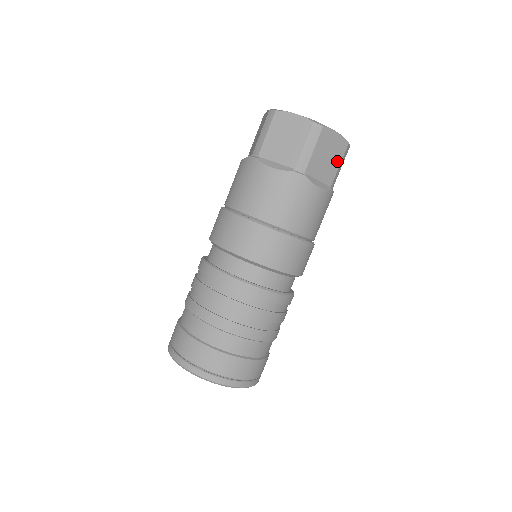
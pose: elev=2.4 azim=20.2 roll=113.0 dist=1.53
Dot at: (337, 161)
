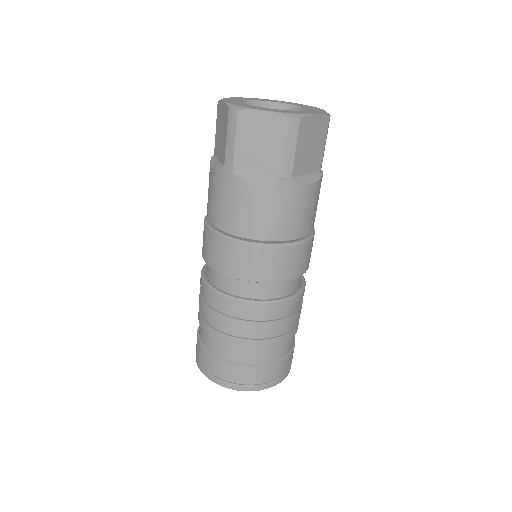
Dot at: (278, 144)
